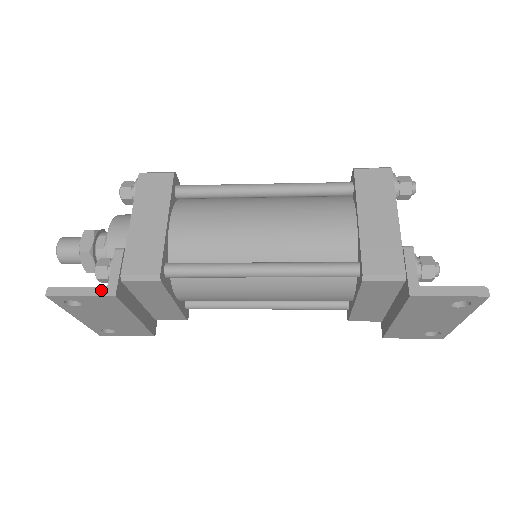
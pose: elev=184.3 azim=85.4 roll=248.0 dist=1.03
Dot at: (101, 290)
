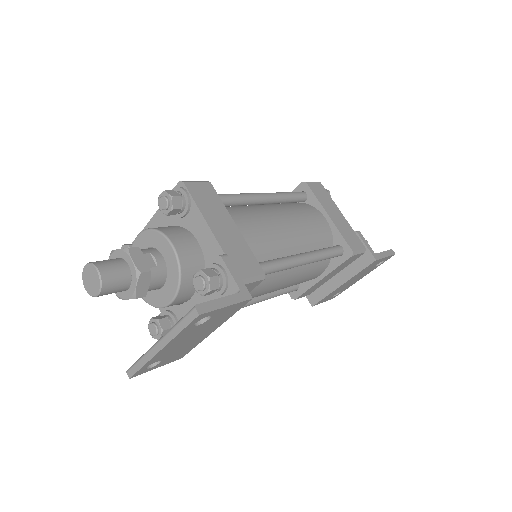
Dot at: (239, 296)
